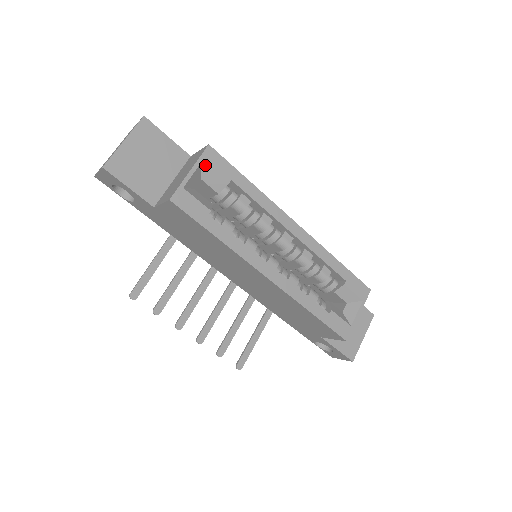
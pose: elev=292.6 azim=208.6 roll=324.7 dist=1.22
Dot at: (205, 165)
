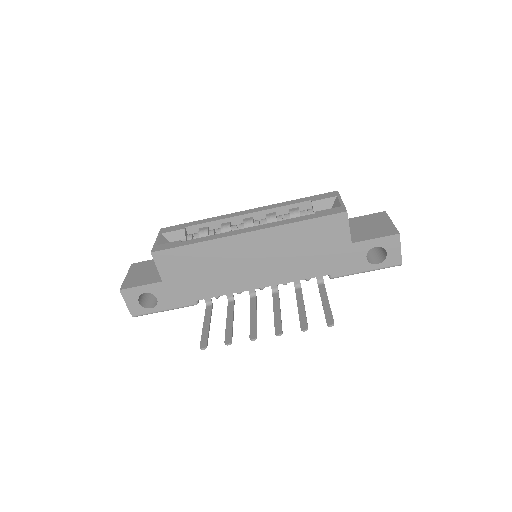
Dot at: (164, 234)
